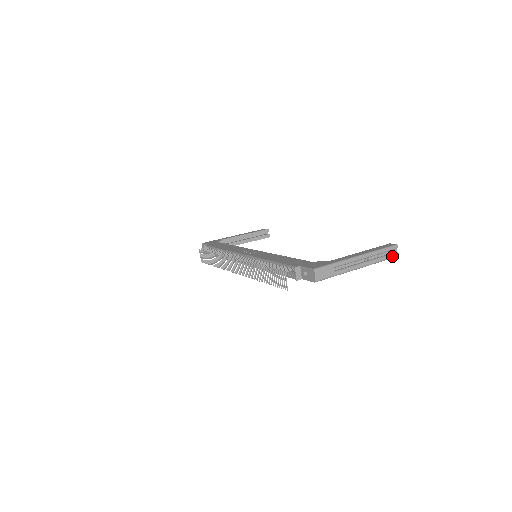
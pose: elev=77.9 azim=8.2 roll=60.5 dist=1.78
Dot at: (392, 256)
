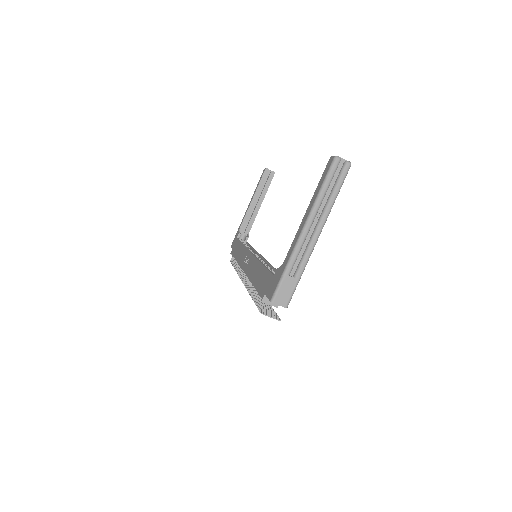
Dot at: (343, 175)
